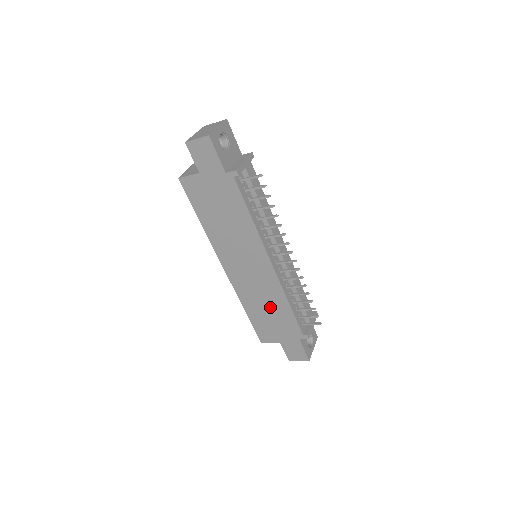
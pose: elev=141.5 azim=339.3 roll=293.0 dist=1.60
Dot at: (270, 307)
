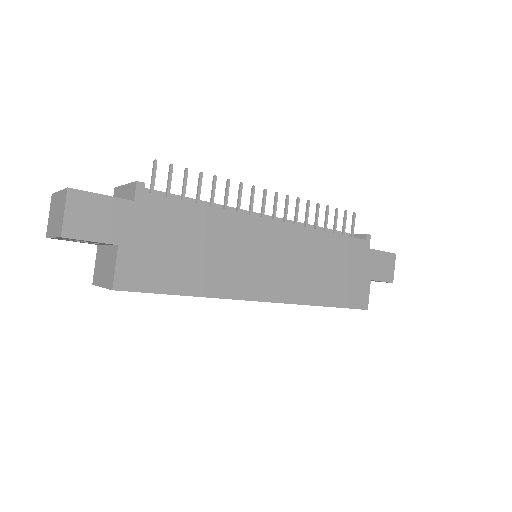
Dot at: (327, 263)
